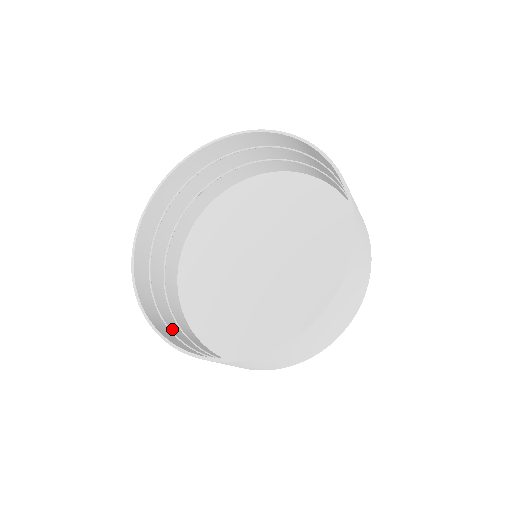
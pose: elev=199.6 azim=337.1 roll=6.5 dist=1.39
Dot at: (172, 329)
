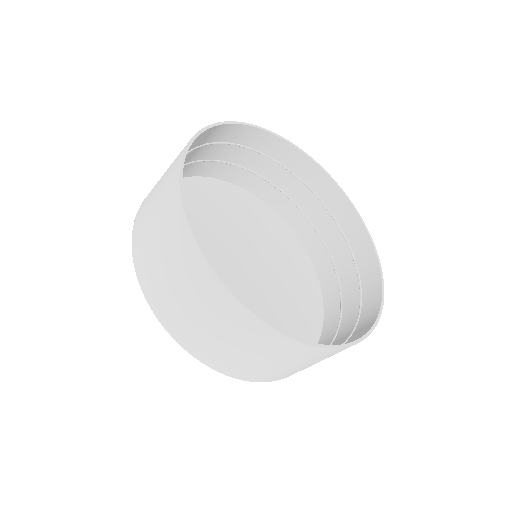
Dot at: (192, 291)
